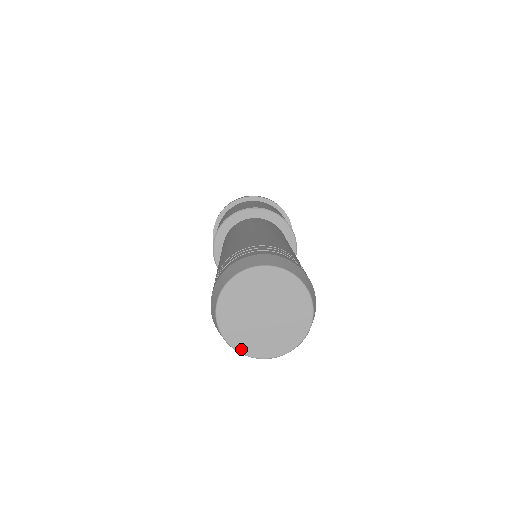
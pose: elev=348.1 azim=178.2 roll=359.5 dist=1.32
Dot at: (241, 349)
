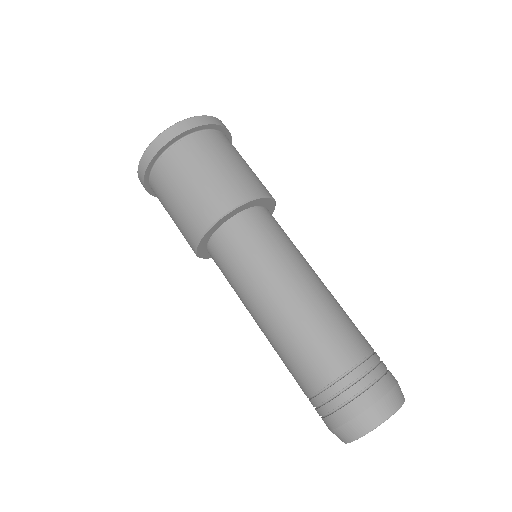
Dot at: occluded
